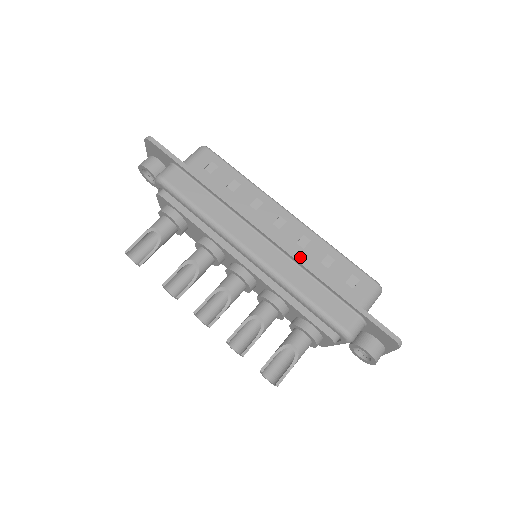
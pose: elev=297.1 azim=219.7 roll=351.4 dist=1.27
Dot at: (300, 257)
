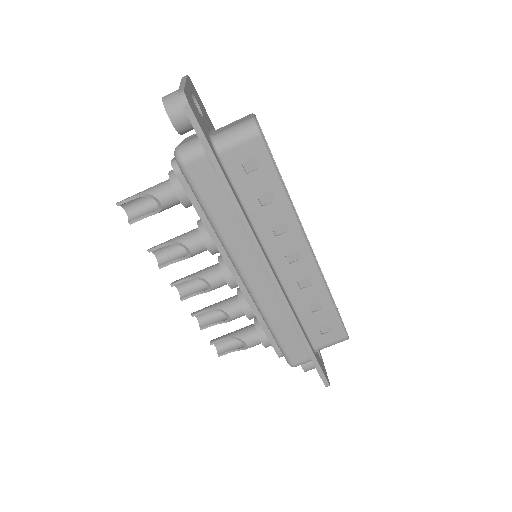
Dot at: (292, 296)
